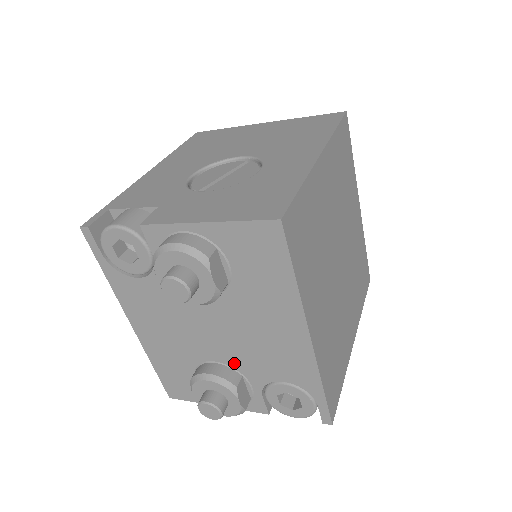
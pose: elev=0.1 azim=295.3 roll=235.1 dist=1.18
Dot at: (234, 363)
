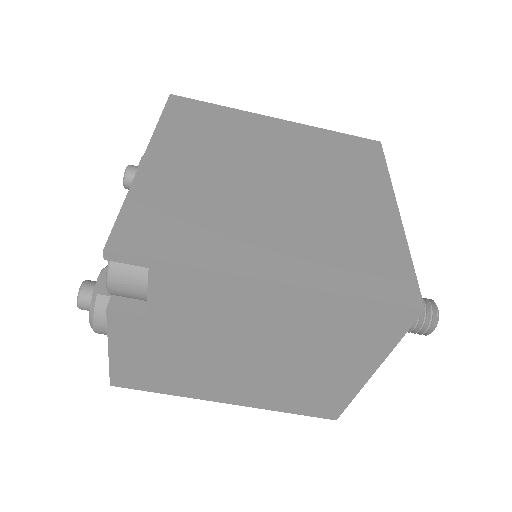
Dot at: occluded
